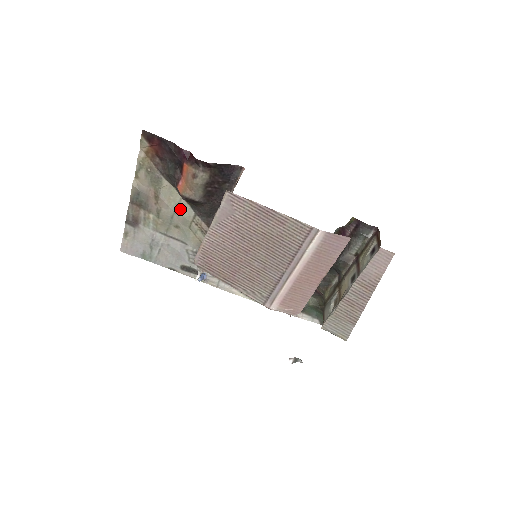
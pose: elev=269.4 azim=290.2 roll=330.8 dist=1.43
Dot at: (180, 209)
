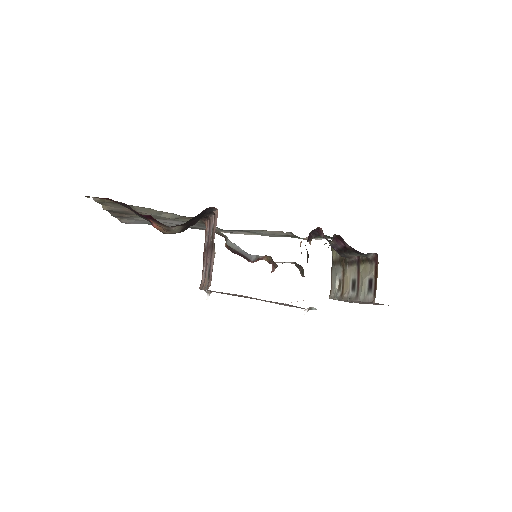
Dot at: (163, 215)
